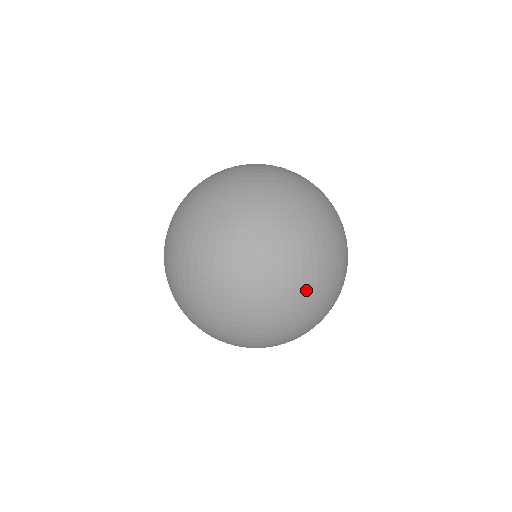
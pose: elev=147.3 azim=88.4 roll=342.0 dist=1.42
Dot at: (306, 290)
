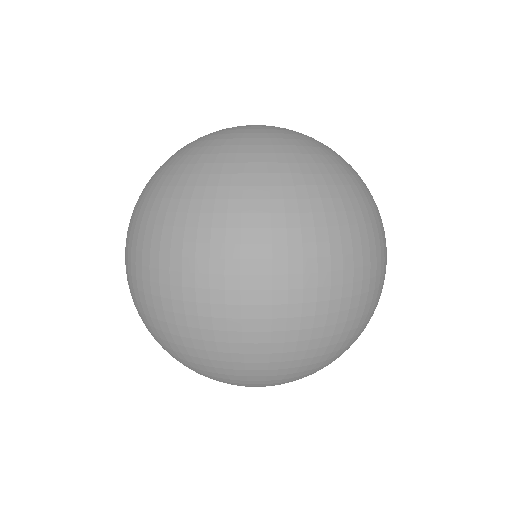
Dot at: (372, 284)
